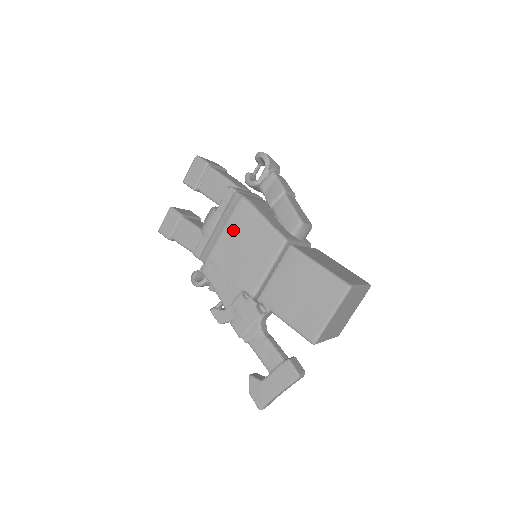
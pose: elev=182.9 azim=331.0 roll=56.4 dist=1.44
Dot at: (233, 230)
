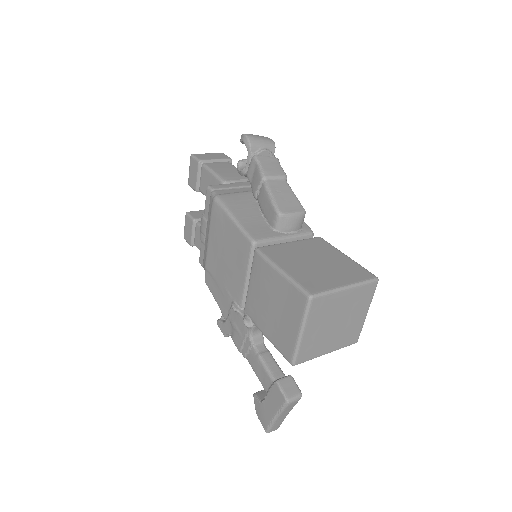
Dot at: (214, 236)
